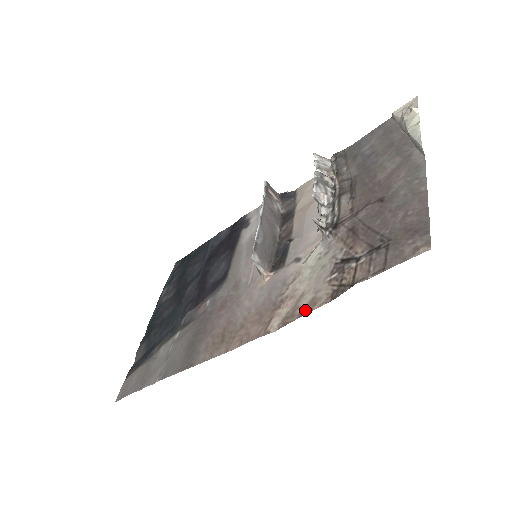
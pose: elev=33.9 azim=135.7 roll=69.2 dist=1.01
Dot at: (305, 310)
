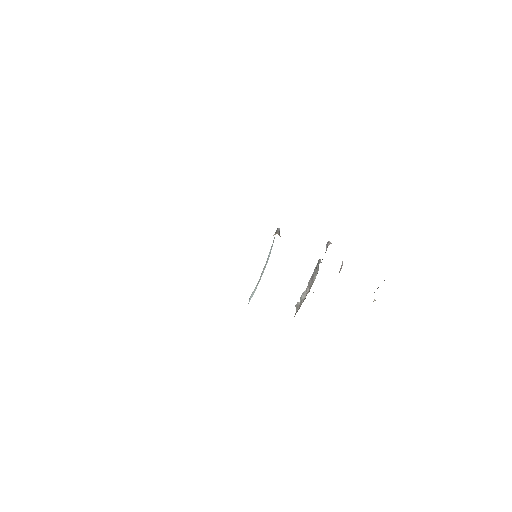
Dot at: occluded
